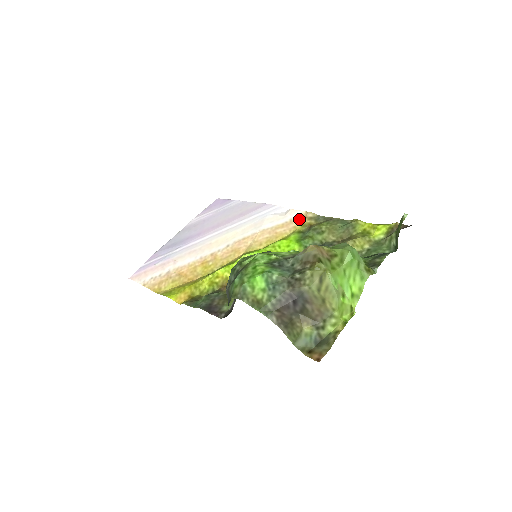
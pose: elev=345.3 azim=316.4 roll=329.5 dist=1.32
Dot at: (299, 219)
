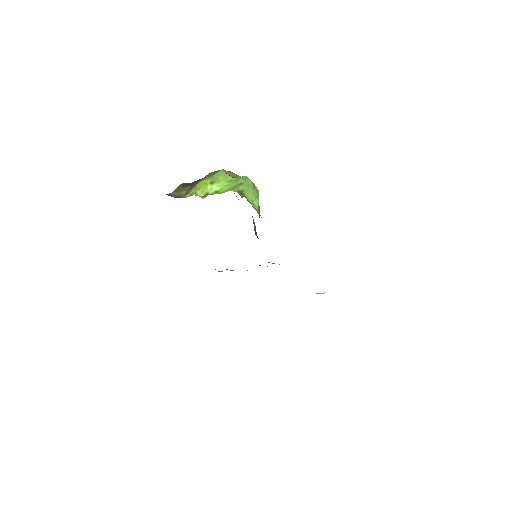
Dot at: occluded
